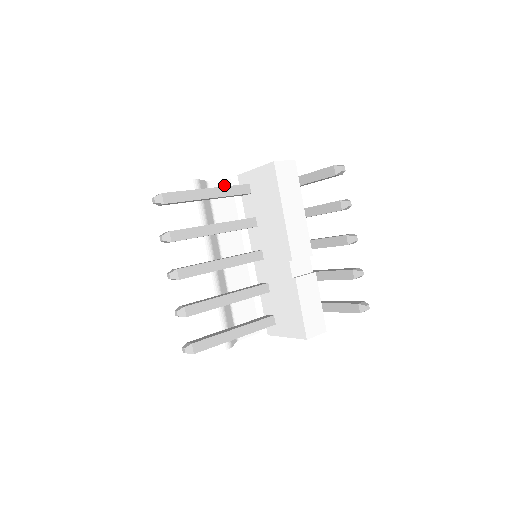
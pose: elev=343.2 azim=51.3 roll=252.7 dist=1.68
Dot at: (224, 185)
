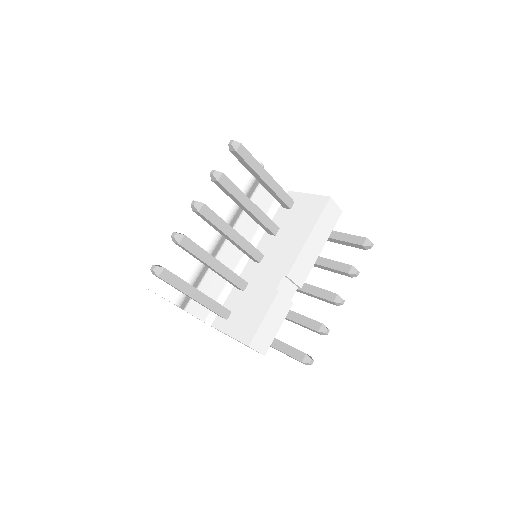
Dot at: occluded
